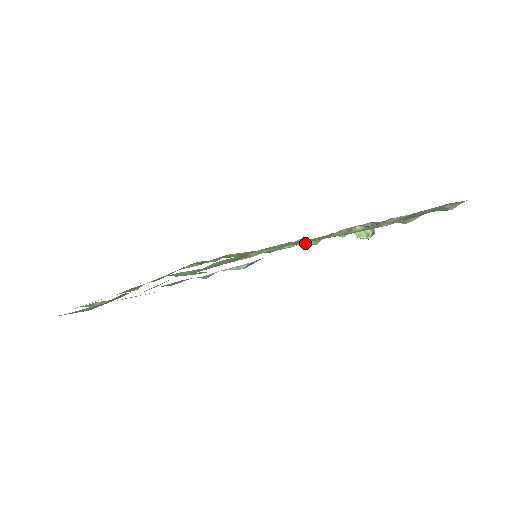
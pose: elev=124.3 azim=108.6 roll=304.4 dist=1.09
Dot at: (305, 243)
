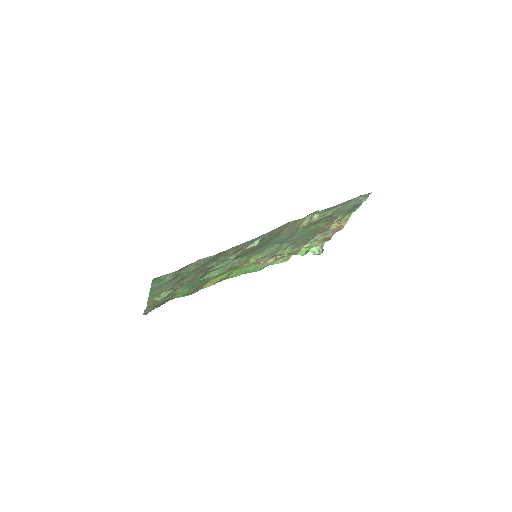
Dot at: (283, 252)
